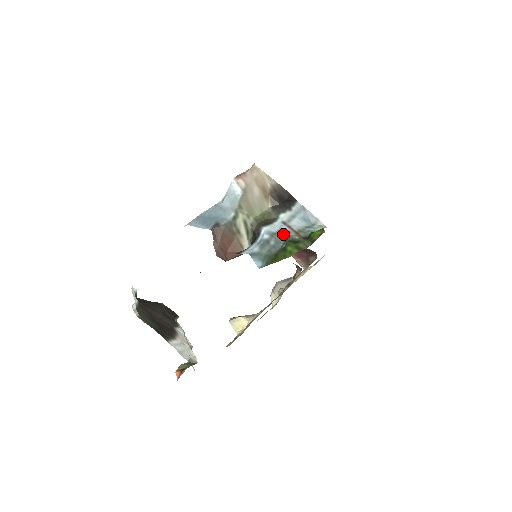
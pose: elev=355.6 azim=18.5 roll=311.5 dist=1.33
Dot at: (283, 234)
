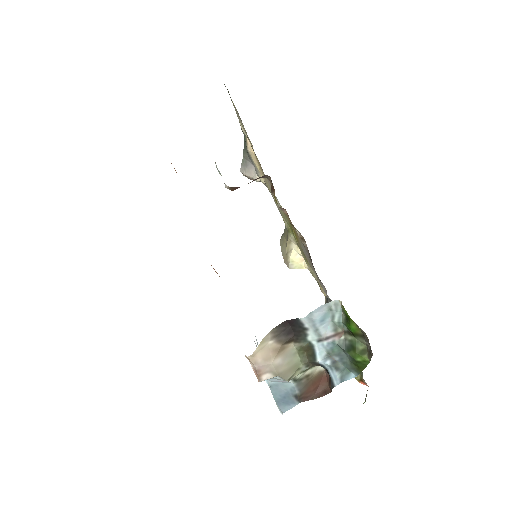
Dot at: (333, 348)
